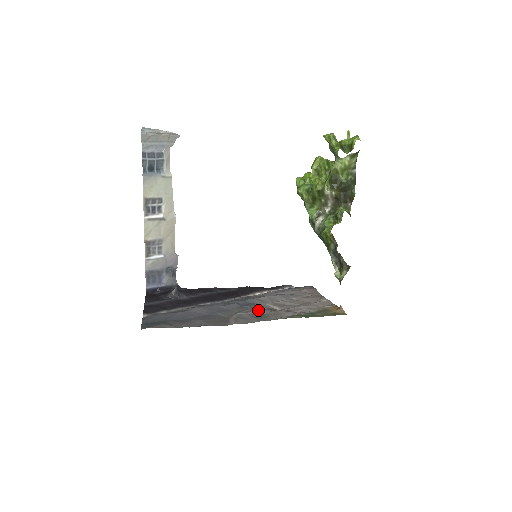
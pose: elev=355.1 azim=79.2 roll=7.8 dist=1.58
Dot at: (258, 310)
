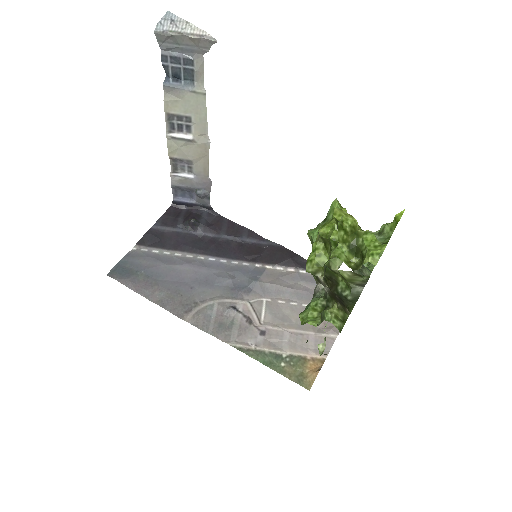
Dot at: (235, 311)
